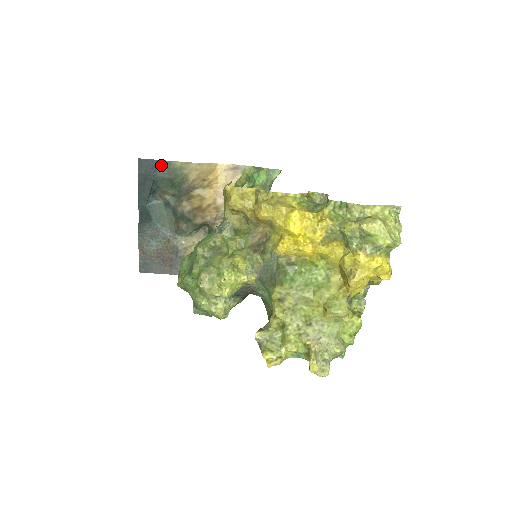
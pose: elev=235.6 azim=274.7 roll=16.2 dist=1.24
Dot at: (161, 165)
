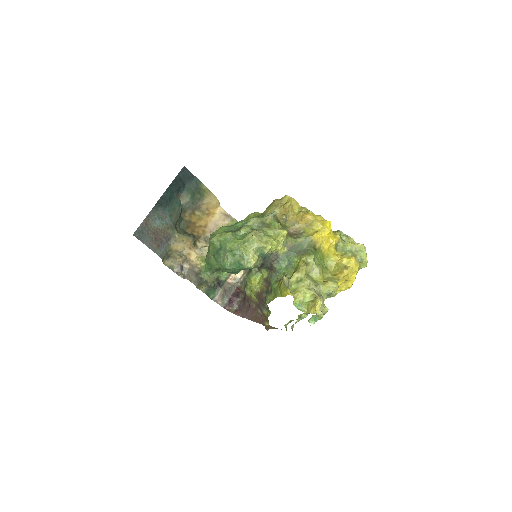
Dot at: (194, 180)
